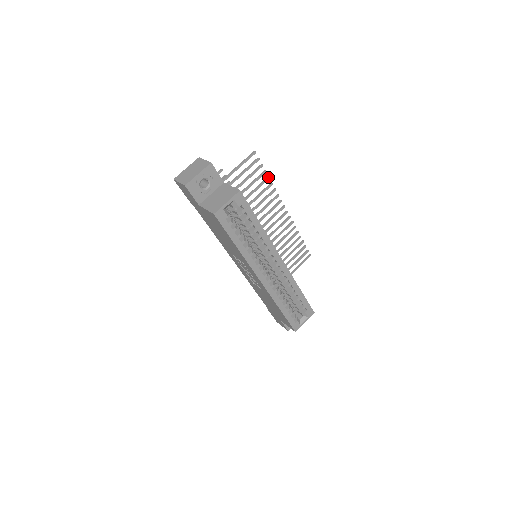
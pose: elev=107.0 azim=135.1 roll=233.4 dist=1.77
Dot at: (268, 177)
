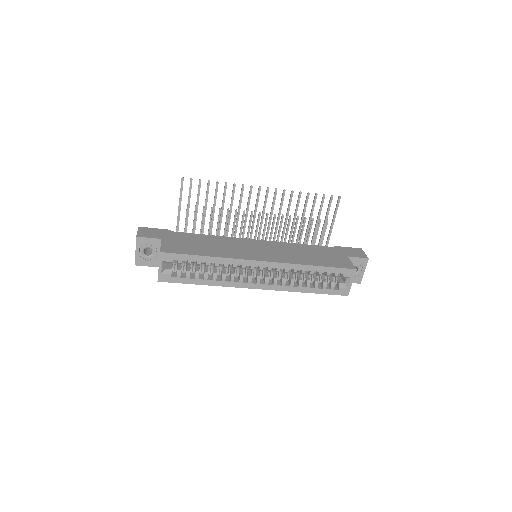
Dot at: (216, 183)
